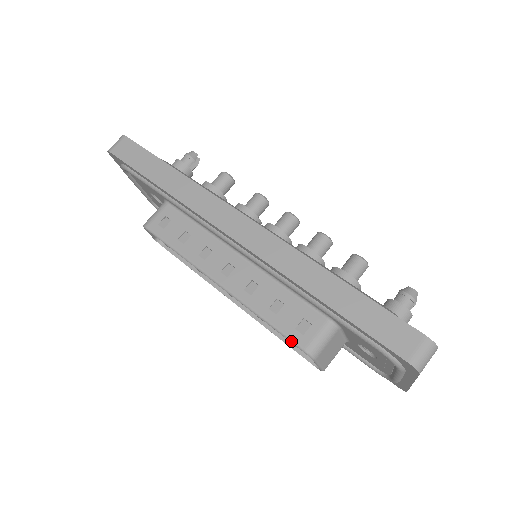
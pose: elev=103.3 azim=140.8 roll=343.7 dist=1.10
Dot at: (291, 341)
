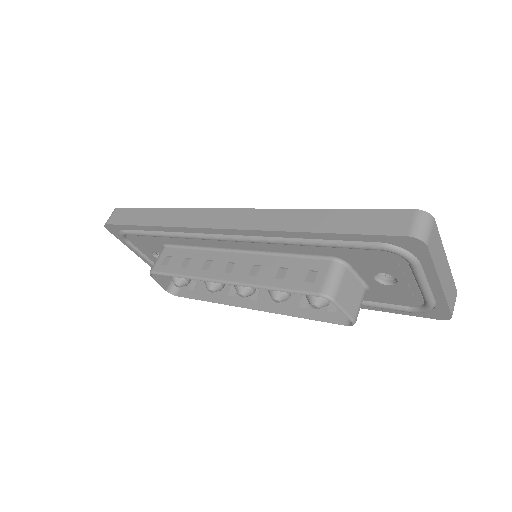
Dot at: (305, 293)
